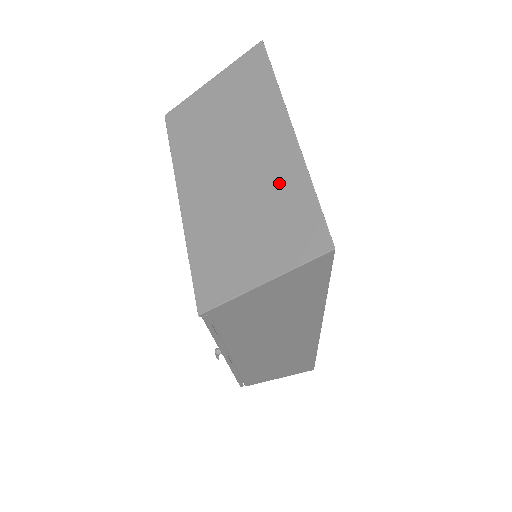
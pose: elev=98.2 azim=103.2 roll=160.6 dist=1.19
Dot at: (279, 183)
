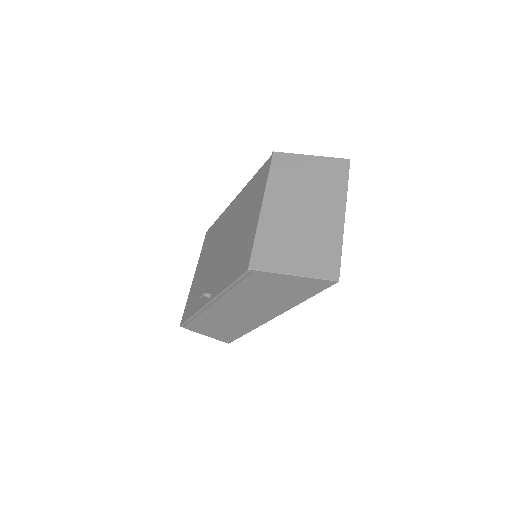
Dot at: (326, 235)
